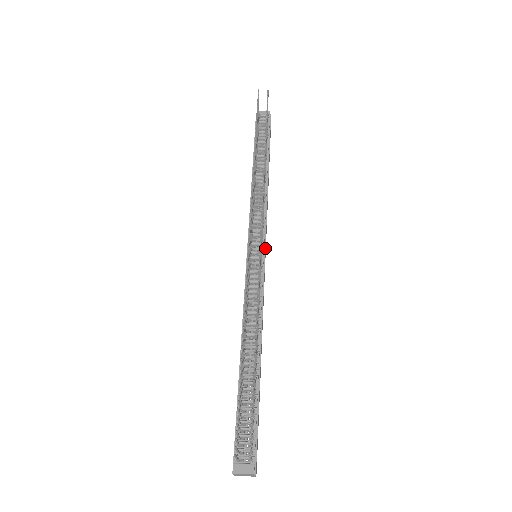
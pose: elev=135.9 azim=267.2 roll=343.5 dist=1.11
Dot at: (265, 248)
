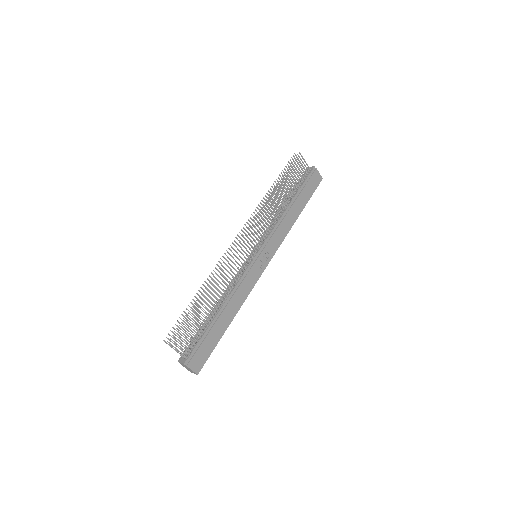
Dot at: (262, 251)
